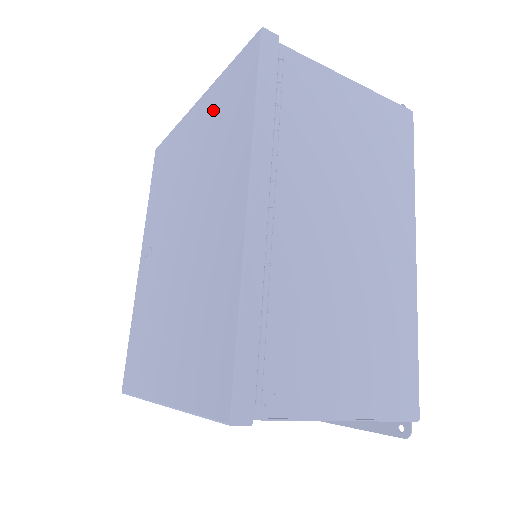
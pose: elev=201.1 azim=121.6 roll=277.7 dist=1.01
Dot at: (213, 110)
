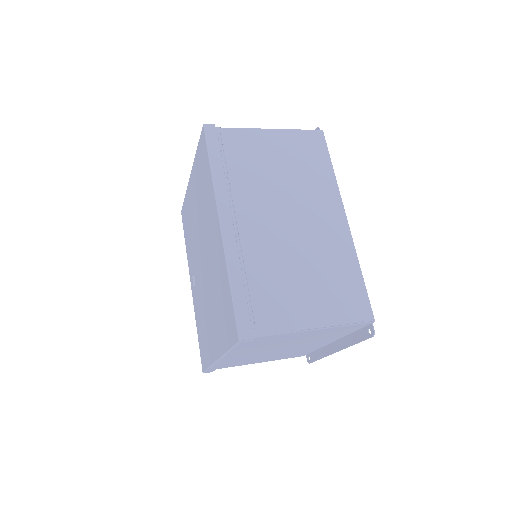
Dot at: (197, 177)
